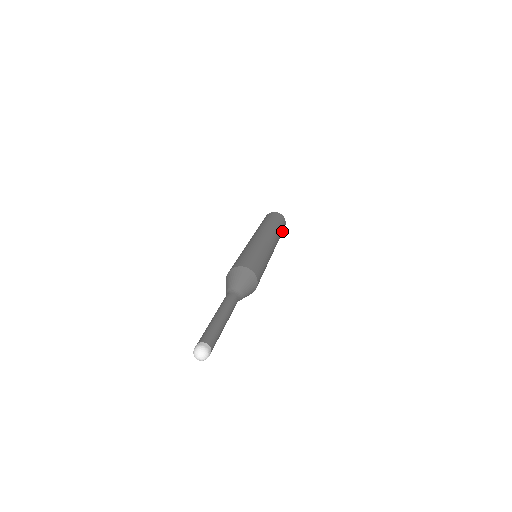
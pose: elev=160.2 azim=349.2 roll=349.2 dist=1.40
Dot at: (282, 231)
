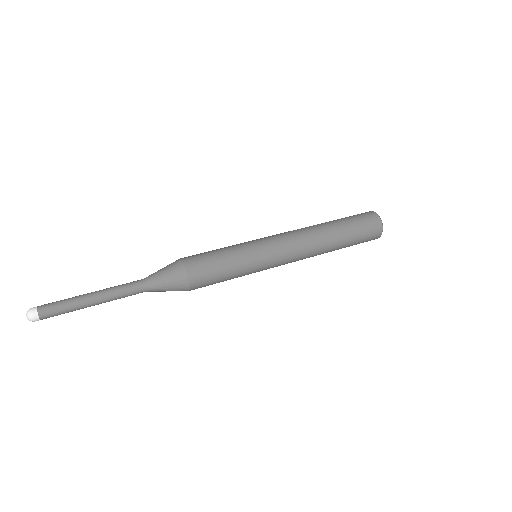
Dot at: (357, 240)
